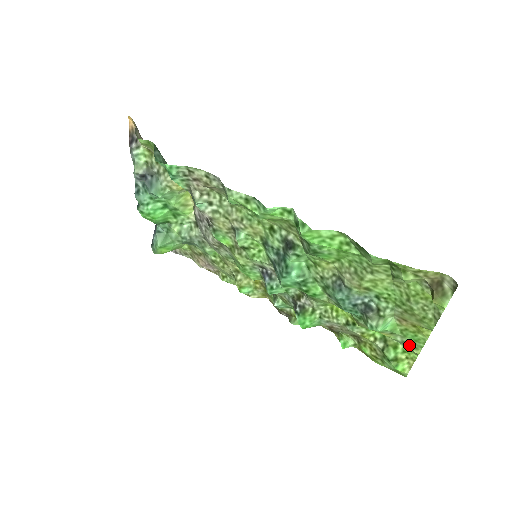
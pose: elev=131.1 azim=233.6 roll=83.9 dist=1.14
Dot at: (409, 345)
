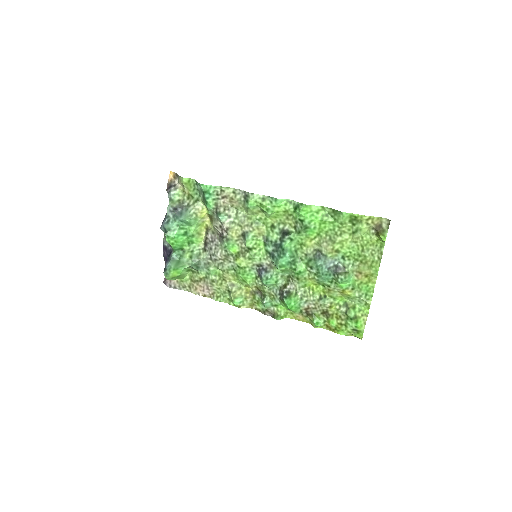
Dot at: (364, 298)
